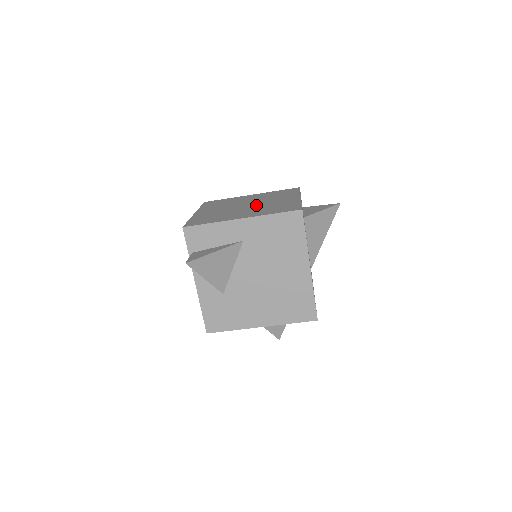
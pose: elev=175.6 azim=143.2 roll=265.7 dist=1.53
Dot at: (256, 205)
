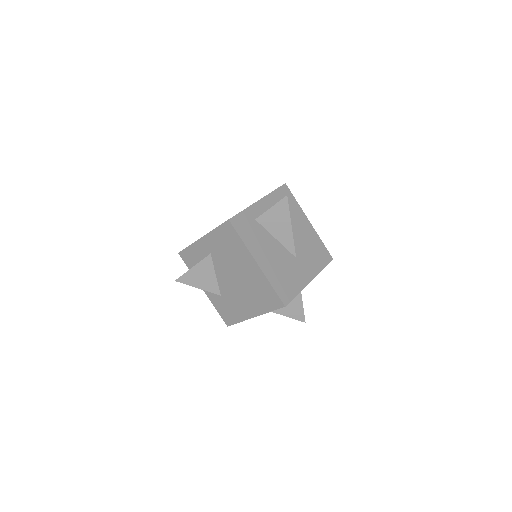
Dot at: occluded
